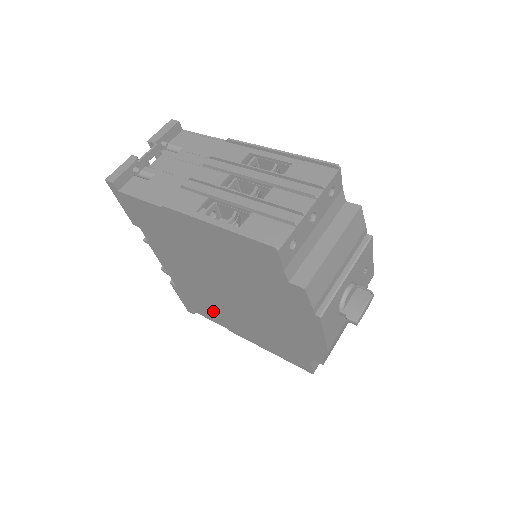
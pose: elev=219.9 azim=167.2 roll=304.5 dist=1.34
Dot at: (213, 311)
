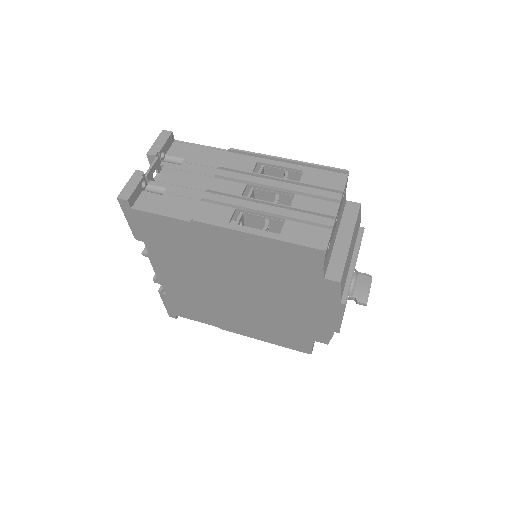
Dot at: (207, 313)
